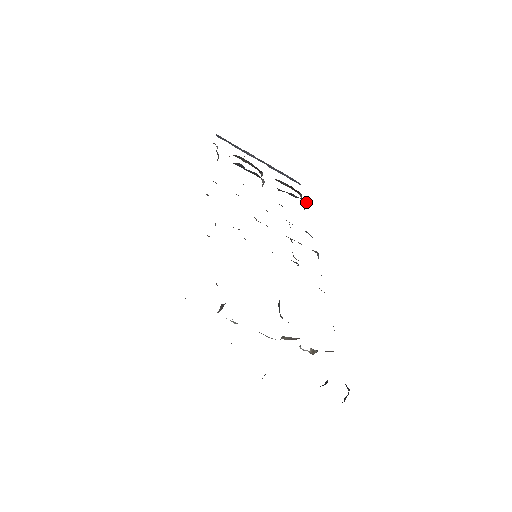
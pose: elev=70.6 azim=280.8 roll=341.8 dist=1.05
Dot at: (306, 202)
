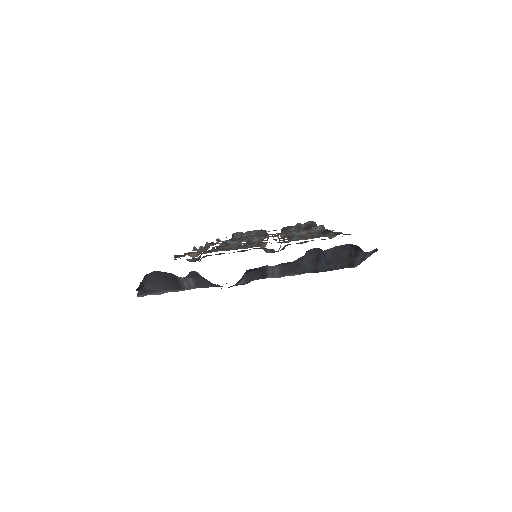
Dot at: (314, 222)
